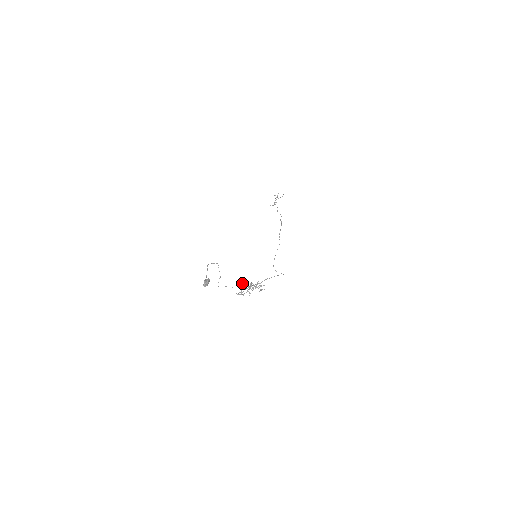
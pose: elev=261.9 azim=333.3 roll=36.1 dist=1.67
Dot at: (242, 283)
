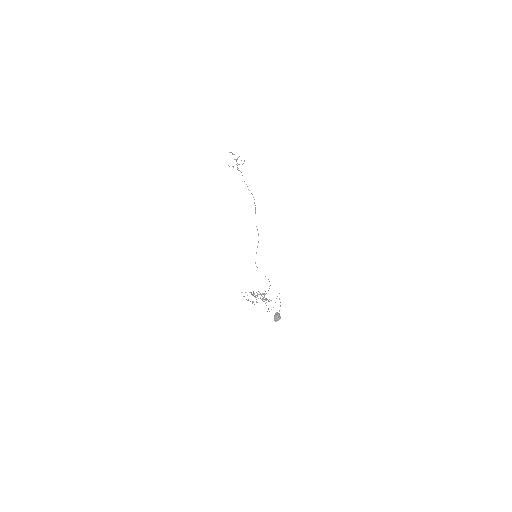
Dot at: (266, 300)
